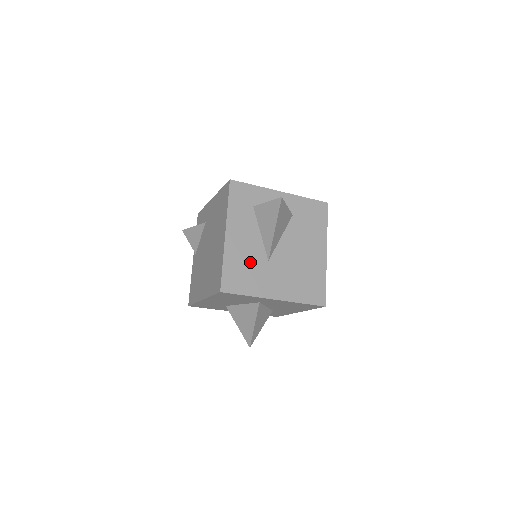
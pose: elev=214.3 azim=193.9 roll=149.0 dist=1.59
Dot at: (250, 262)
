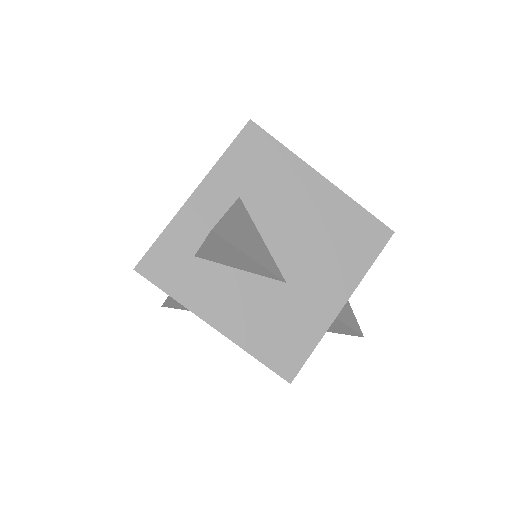
Dot at: (273, 313)
